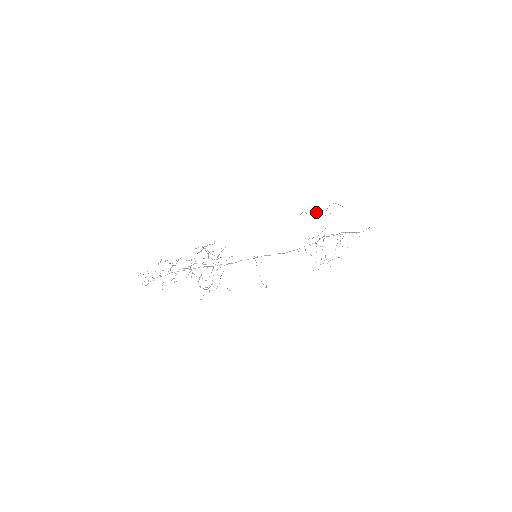
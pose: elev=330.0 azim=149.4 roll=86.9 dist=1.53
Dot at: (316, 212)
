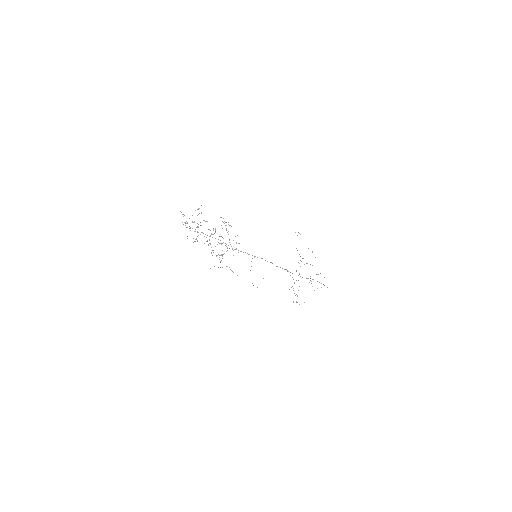
Dot at: (297, 250)
